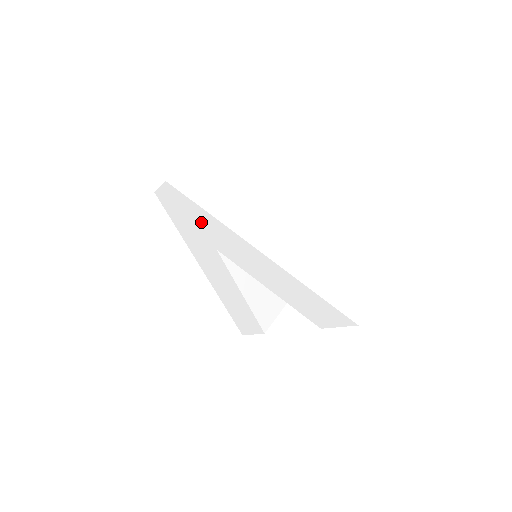
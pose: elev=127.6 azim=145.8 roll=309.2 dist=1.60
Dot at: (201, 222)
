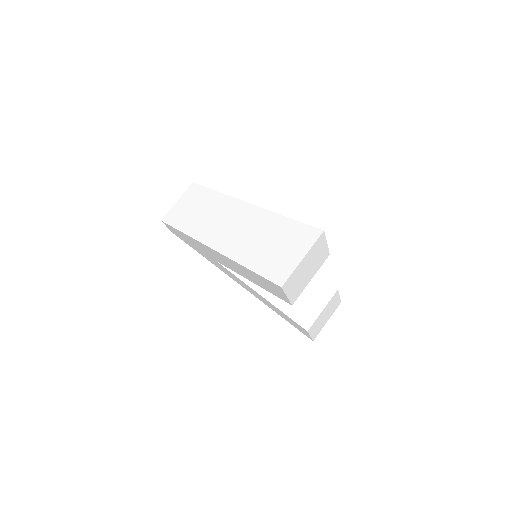
Dot at: (191, 242)
